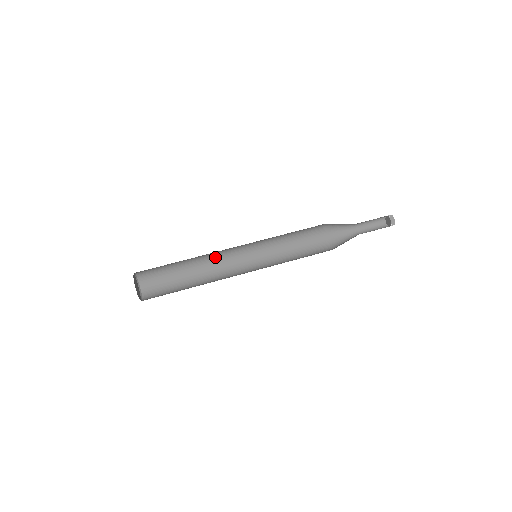
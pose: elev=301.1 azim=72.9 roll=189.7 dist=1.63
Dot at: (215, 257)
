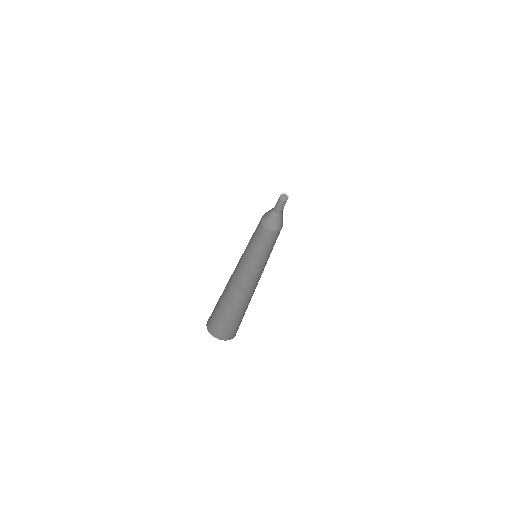
Dot at: (233, 277)
